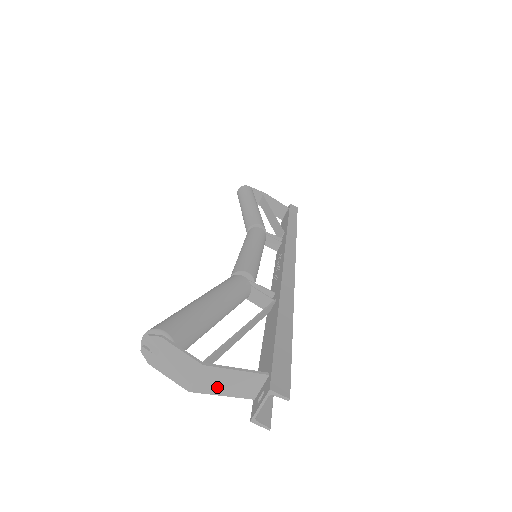
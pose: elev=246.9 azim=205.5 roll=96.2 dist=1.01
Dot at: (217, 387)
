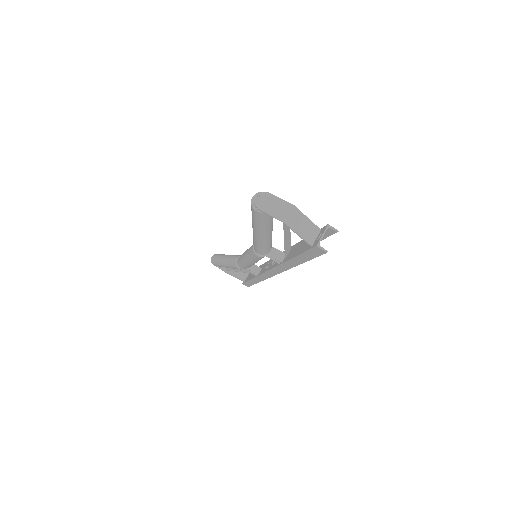
Dot at: (297, 226)
